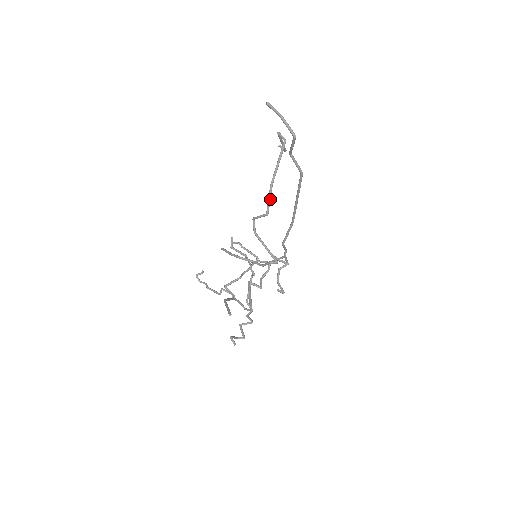
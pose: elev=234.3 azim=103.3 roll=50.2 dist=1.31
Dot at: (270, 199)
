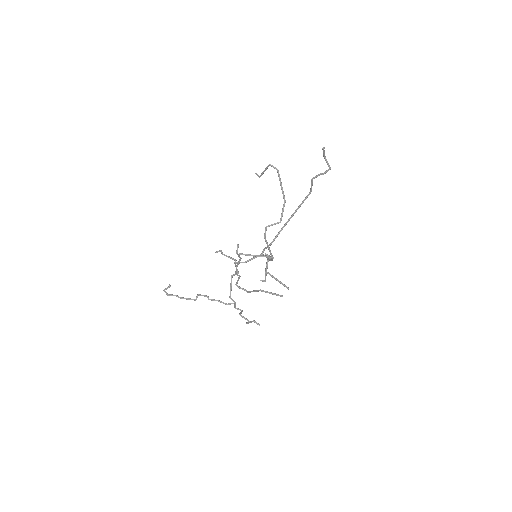
Dot at: (283, 211)
